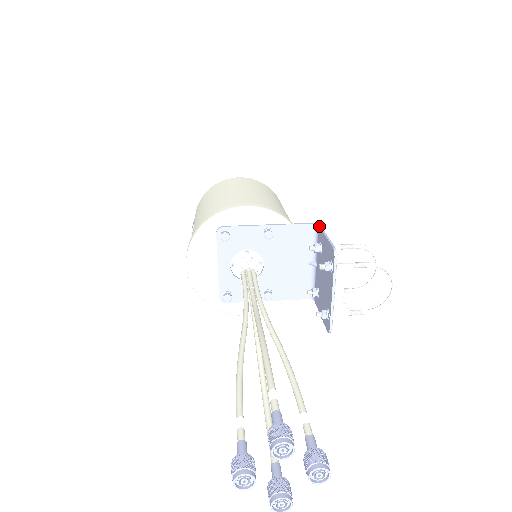
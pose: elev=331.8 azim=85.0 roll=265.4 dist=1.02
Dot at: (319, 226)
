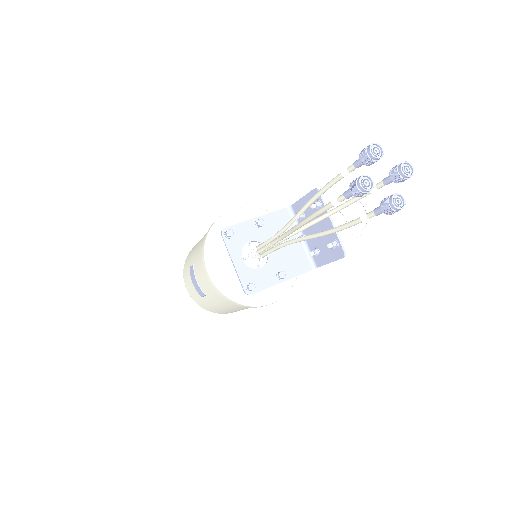
Dot at: (293, 204)
